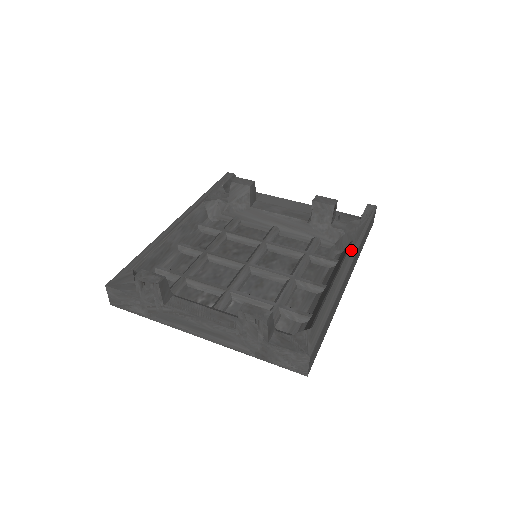
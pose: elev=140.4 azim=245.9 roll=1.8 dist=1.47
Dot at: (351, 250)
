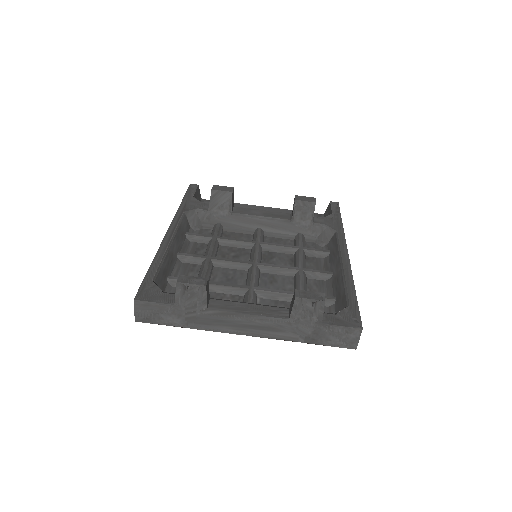
Dot at: (341, 239)
